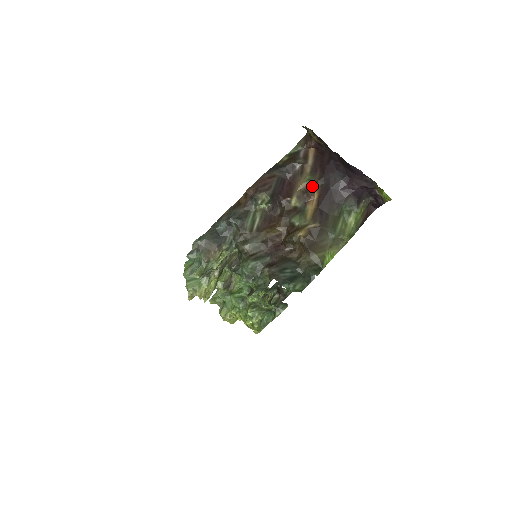
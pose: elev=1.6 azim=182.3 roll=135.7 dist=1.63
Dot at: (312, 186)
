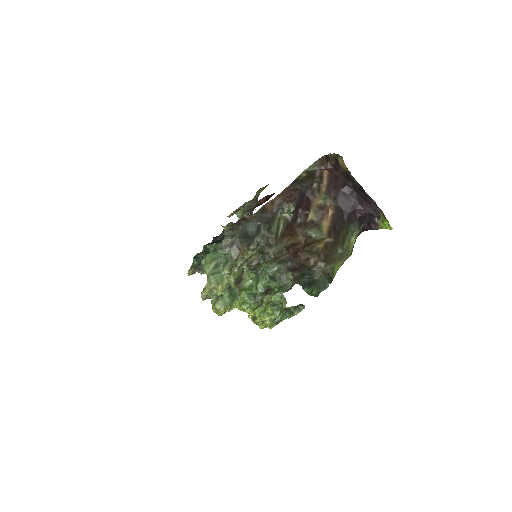
Dot at: (327, 205)
